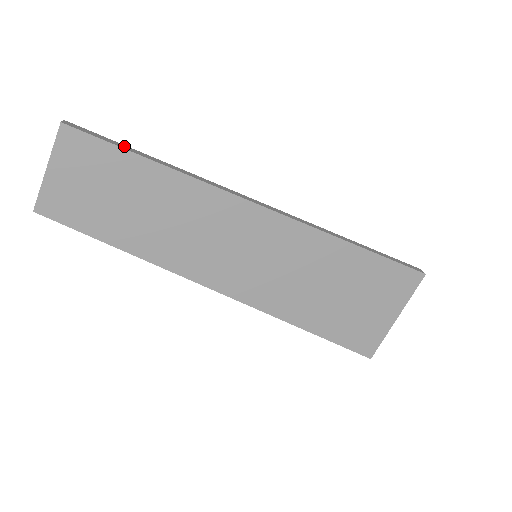
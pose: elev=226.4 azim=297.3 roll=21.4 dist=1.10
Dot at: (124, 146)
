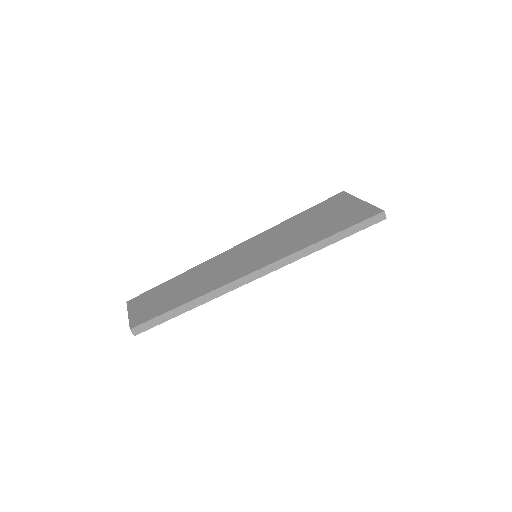
Dot at: occluded
